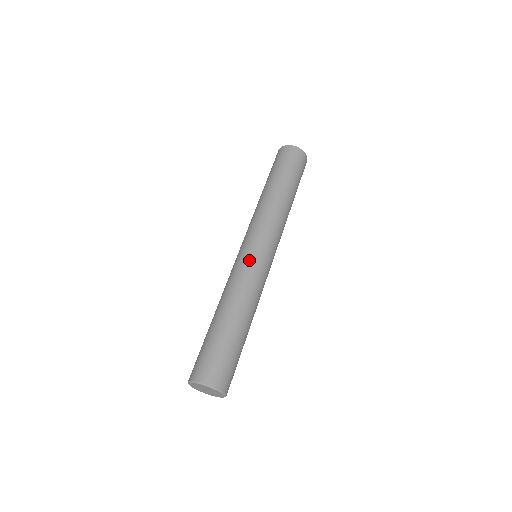
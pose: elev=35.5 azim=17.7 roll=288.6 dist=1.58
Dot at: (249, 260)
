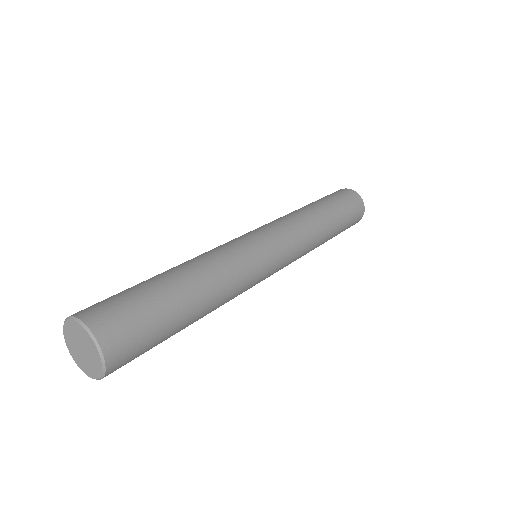
Dot at: (258, 255)
